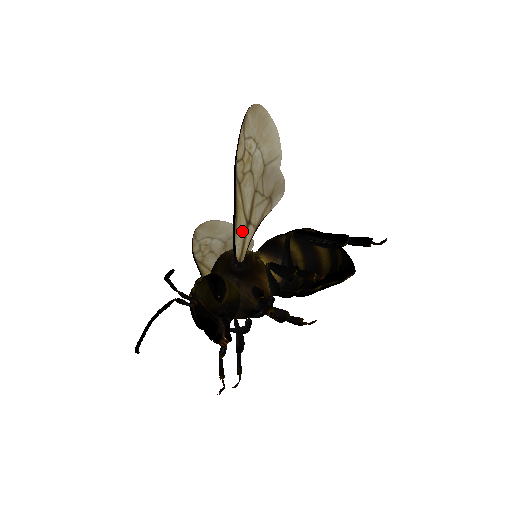
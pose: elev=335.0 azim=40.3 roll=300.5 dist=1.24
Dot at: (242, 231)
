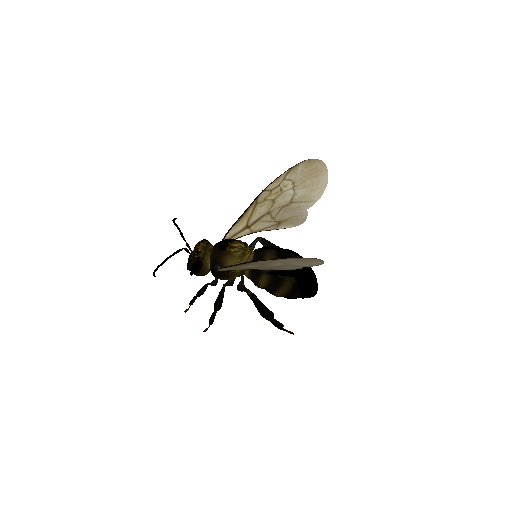
Dot at: (230, 268)
